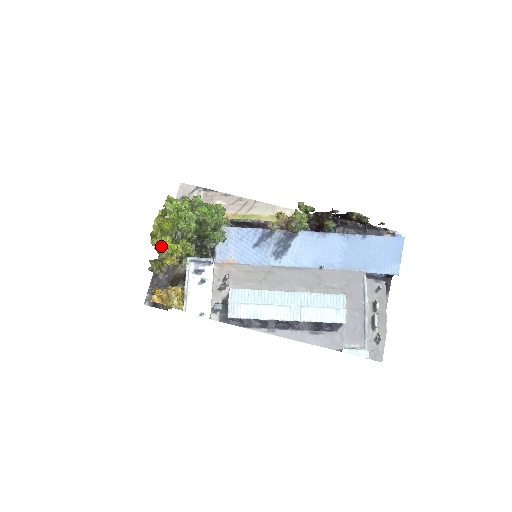
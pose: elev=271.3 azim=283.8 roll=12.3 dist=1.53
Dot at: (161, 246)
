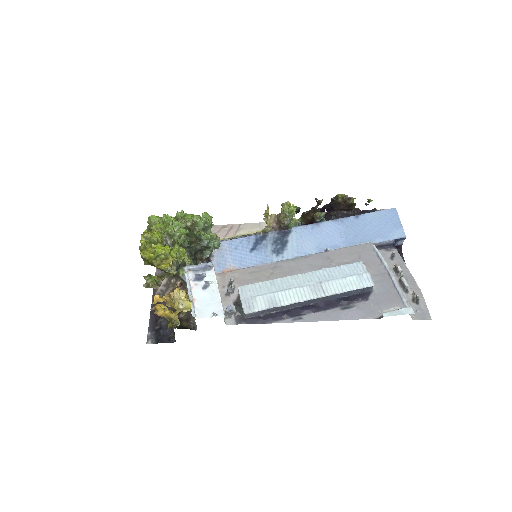
Dot at: (153, 253)
